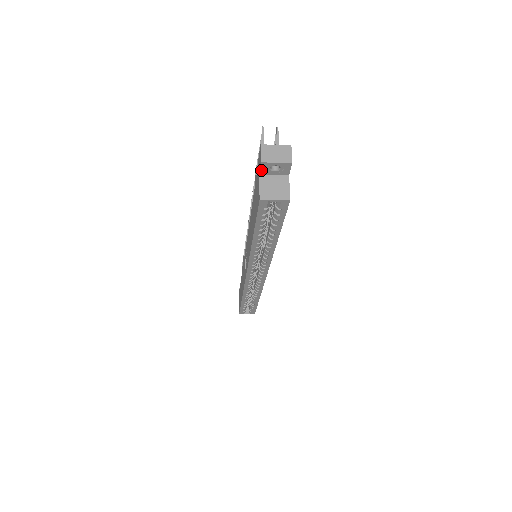
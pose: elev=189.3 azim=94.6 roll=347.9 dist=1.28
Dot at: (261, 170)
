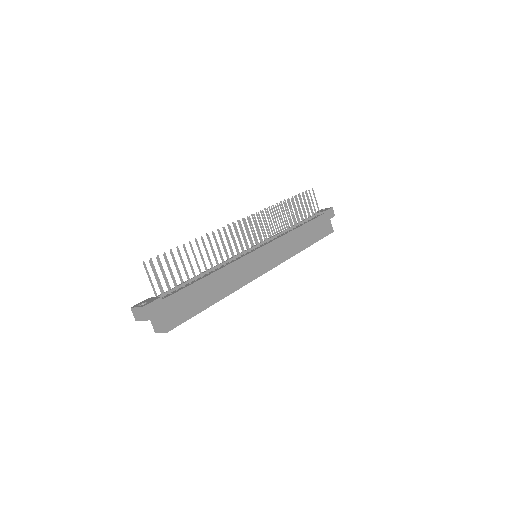
Dot at: occluded
